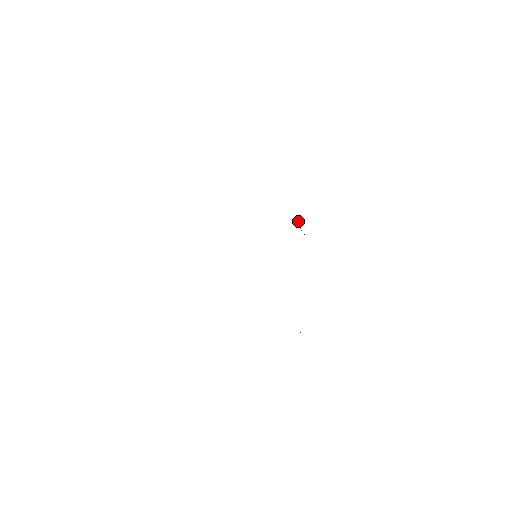
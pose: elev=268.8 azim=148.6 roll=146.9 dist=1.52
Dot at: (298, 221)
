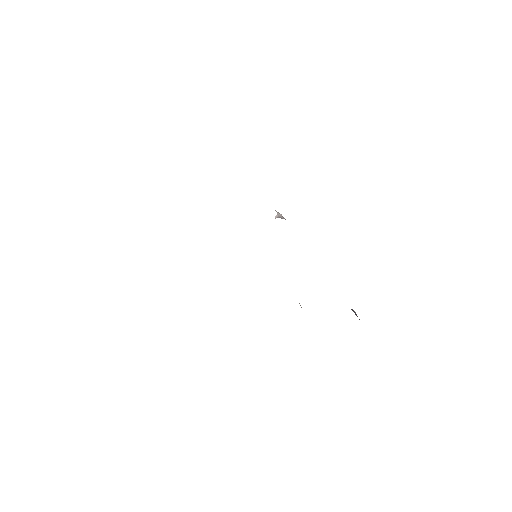
Dot at: (275, 210)
